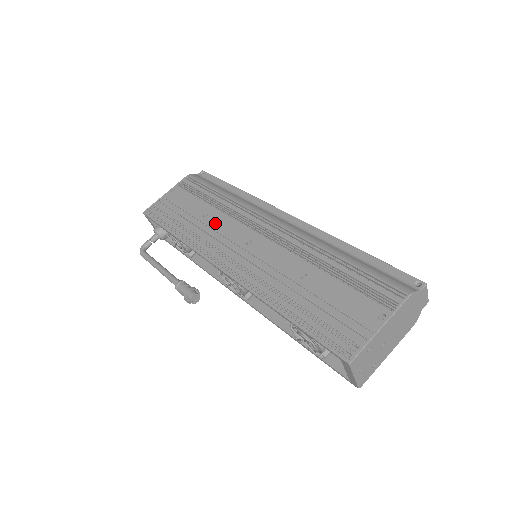
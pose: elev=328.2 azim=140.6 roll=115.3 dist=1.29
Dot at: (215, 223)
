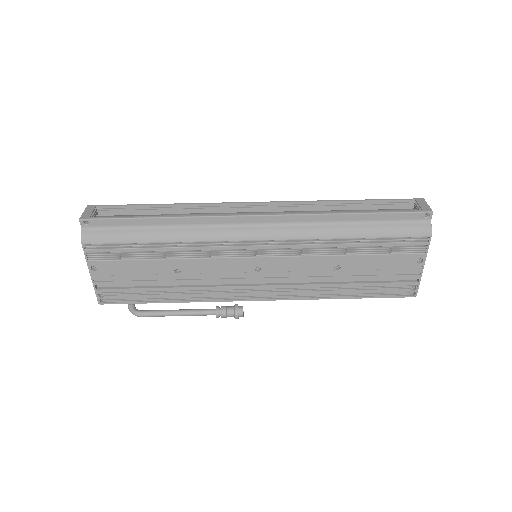
Dot at: (199, 272)
